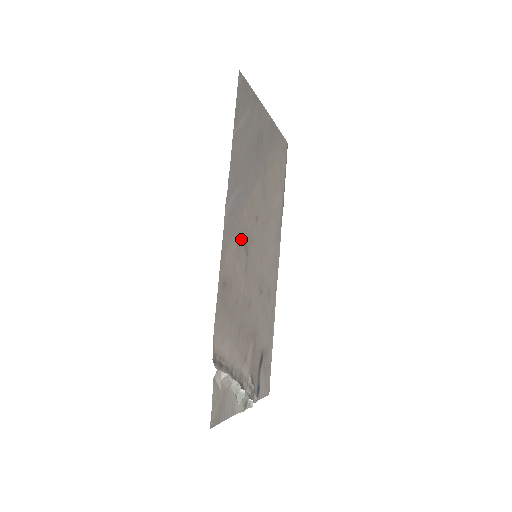
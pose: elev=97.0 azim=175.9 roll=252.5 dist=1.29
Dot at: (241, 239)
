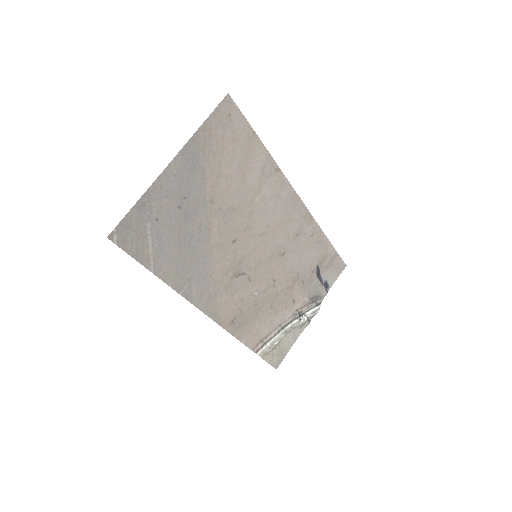
Dot at: (228, 281)
